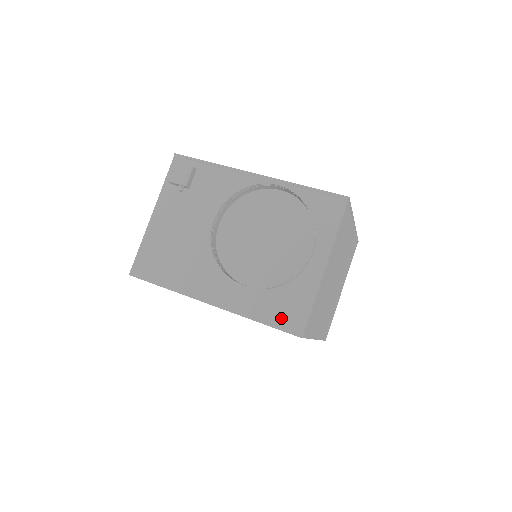
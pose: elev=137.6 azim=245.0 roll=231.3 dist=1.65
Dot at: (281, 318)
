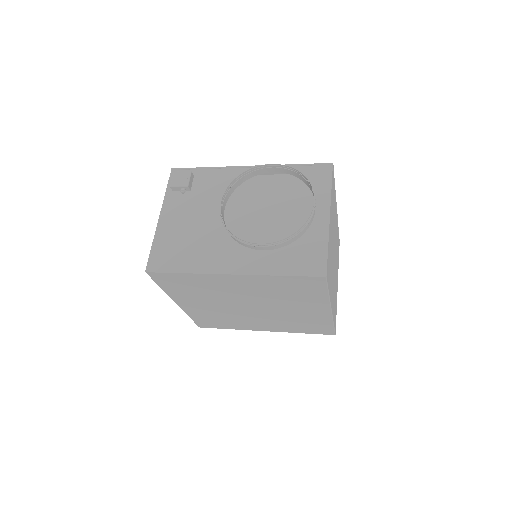
Dot at: (302, 266)
